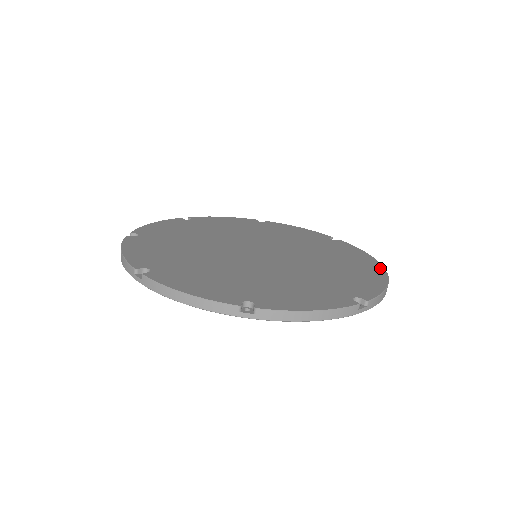
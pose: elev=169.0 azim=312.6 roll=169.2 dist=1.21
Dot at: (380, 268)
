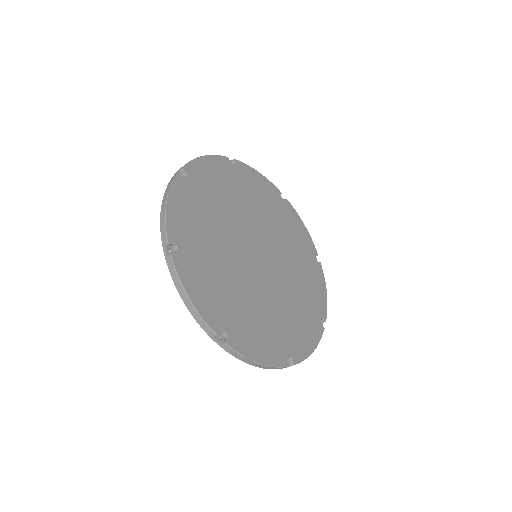
Dot at: (324, 321)
